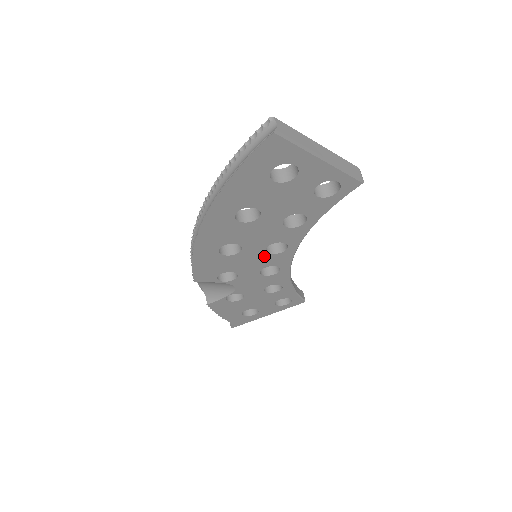
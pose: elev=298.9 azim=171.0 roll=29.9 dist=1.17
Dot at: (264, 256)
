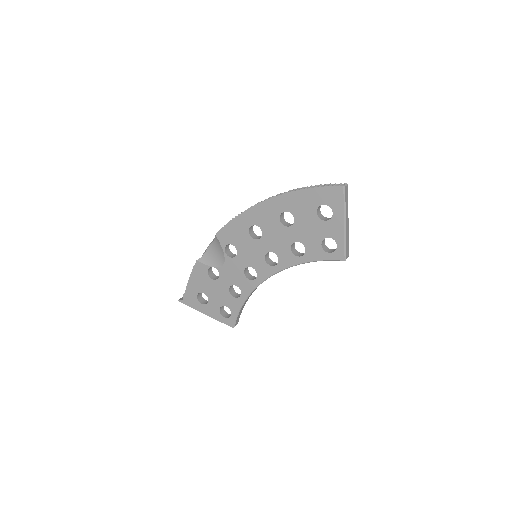
Dot at: (261, 257)
